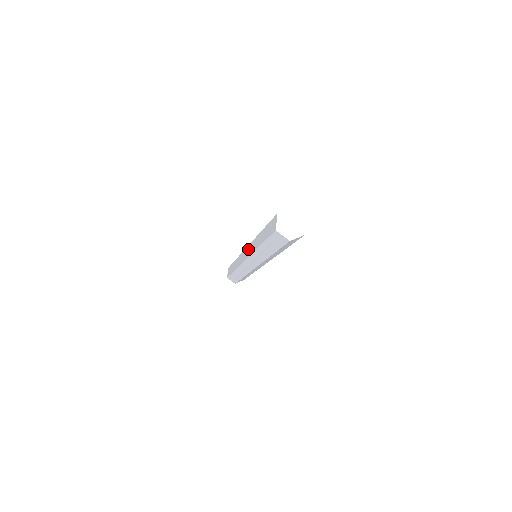
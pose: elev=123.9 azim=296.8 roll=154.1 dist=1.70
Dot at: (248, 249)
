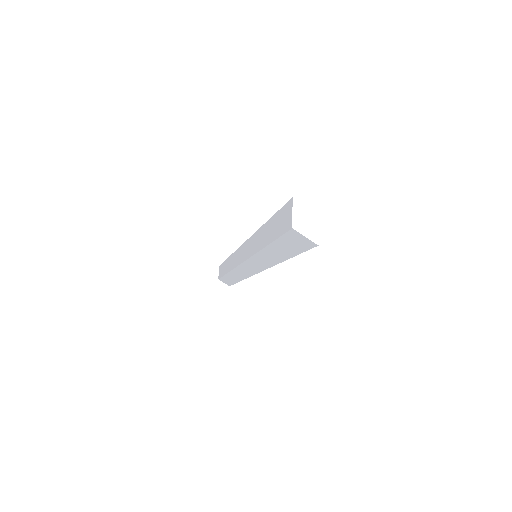
Dot at: (244, 248)
